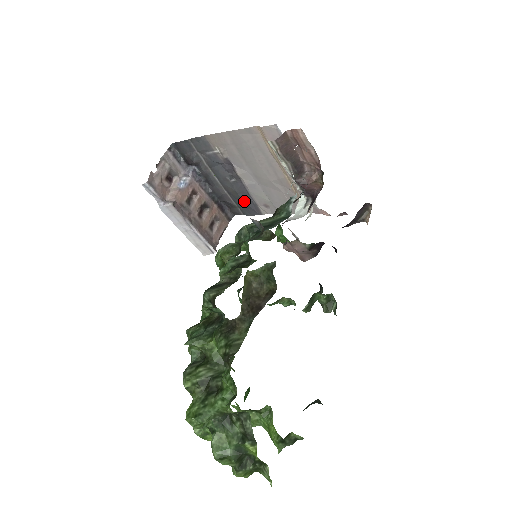
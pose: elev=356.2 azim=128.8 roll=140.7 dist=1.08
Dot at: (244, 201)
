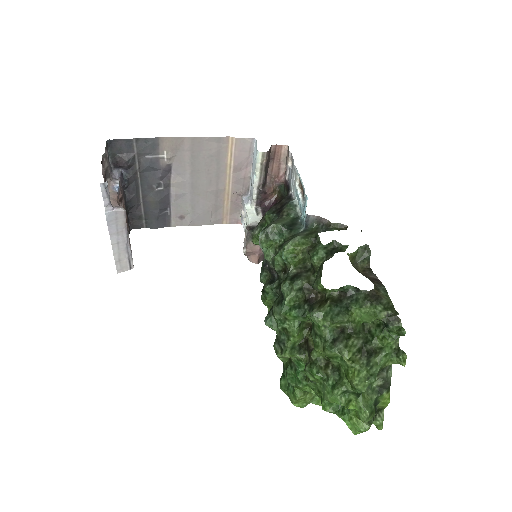
Dot at: (160, 212)
